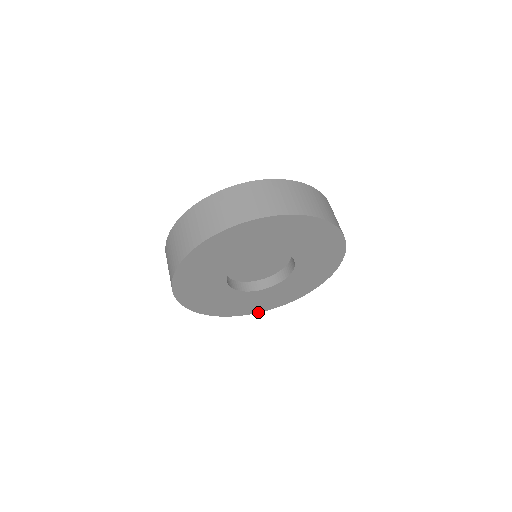
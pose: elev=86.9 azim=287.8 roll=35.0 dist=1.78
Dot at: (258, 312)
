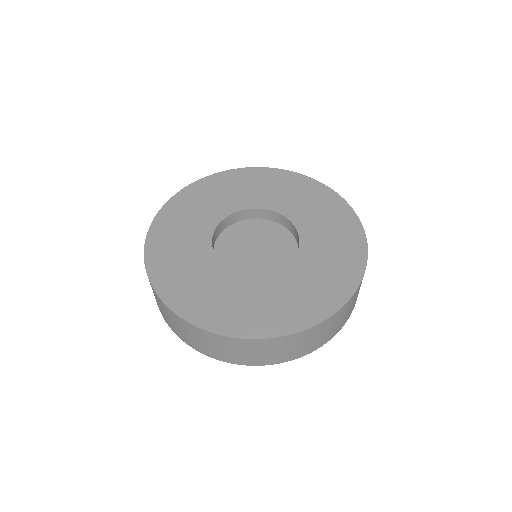
Dot at: (220, 334)
